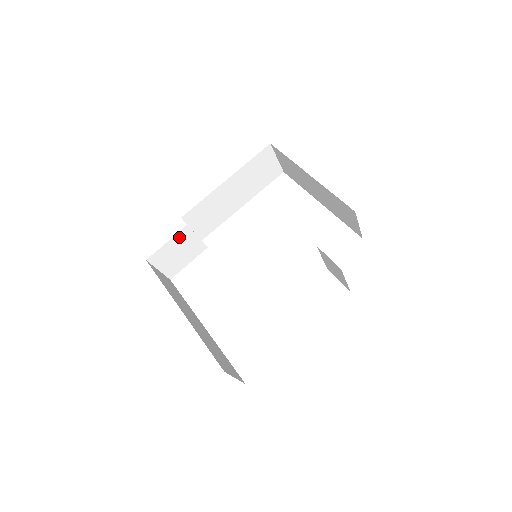
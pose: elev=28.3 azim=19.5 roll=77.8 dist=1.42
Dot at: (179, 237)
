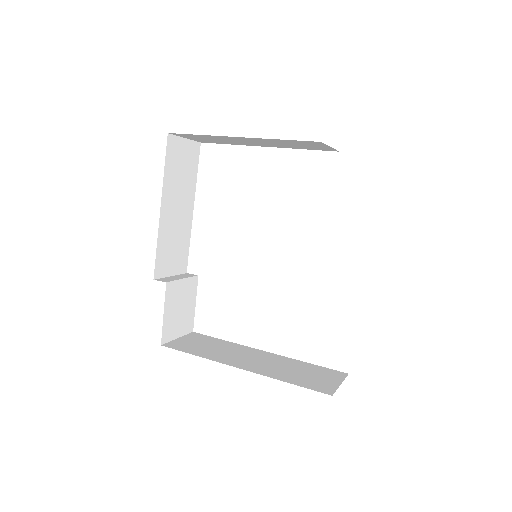
Dot at: (169, 298)
